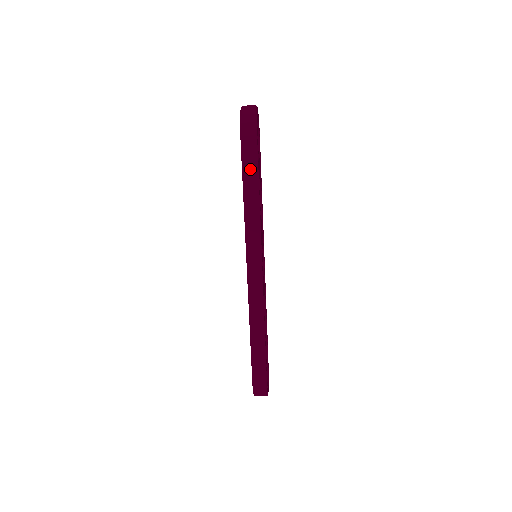
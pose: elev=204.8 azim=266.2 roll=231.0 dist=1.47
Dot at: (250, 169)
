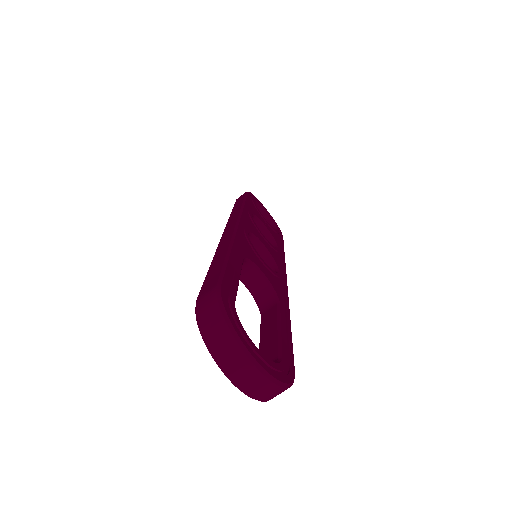
Dot at: (239, 201)
